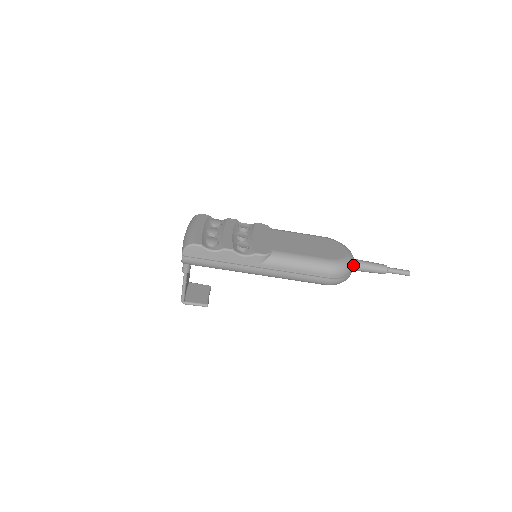
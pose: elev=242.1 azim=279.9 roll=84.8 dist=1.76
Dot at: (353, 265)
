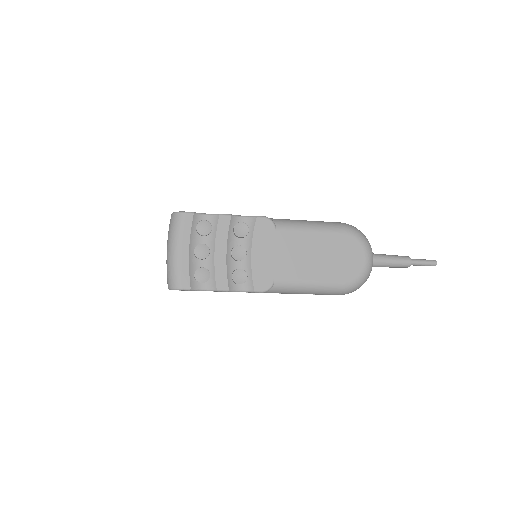
Dot at: occluded
